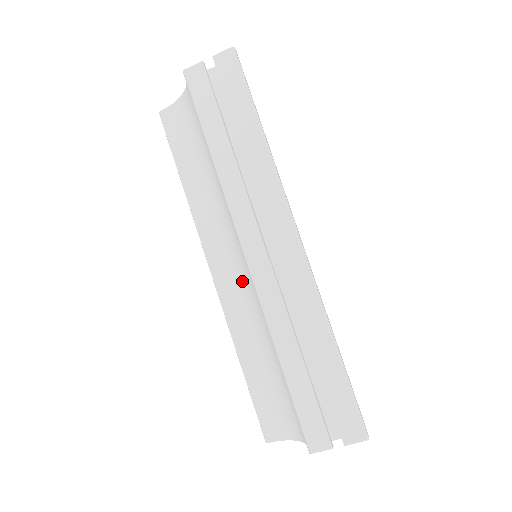
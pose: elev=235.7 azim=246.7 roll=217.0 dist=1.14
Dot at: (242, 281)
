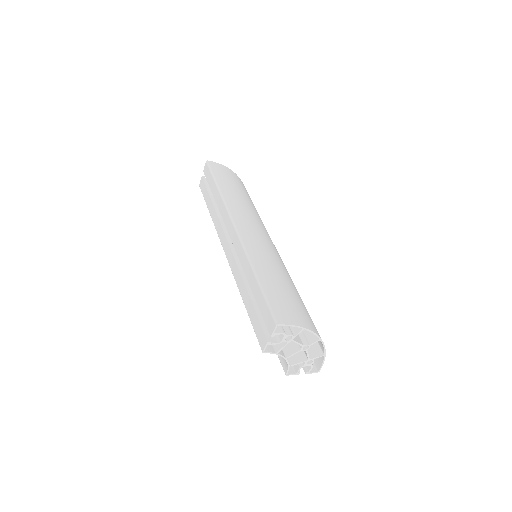
Dot at: occluded
